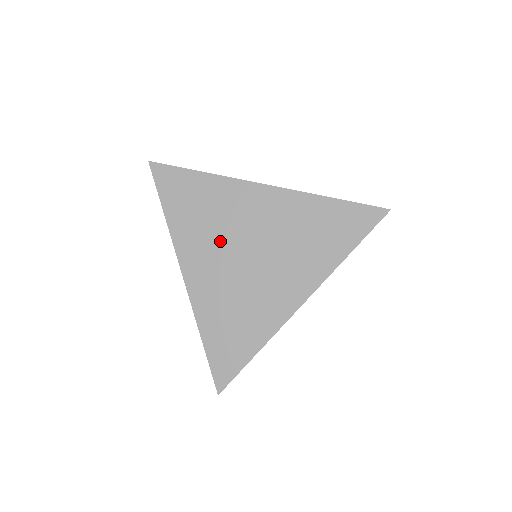
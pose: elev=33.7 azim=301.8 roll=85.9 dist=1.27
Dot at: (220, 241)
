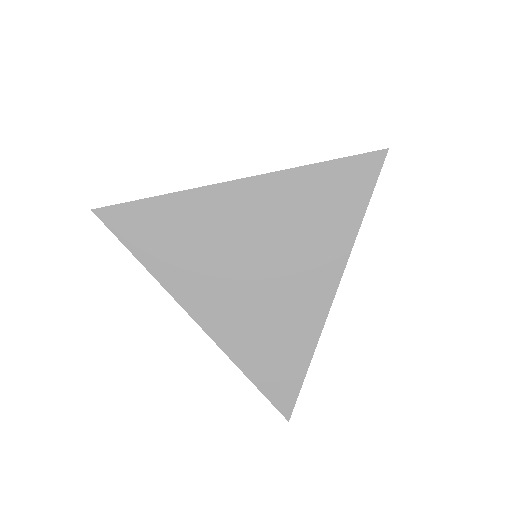
Dot at: (217, 264)
